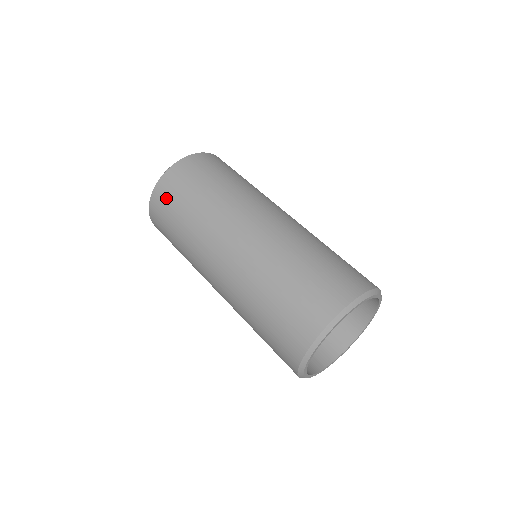
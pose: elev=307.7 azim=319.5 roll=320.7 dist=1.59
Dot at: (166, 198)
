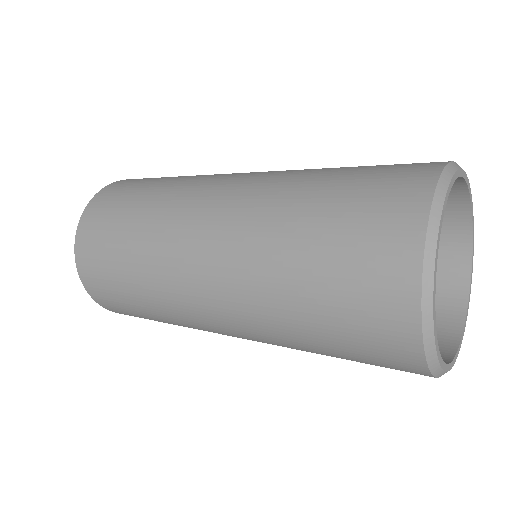
Dot at: (109, 200)
